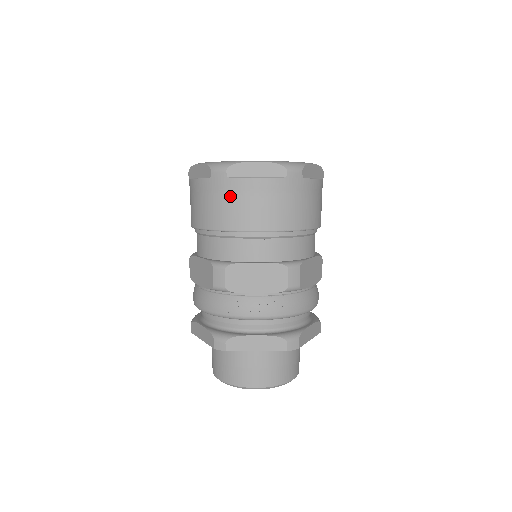
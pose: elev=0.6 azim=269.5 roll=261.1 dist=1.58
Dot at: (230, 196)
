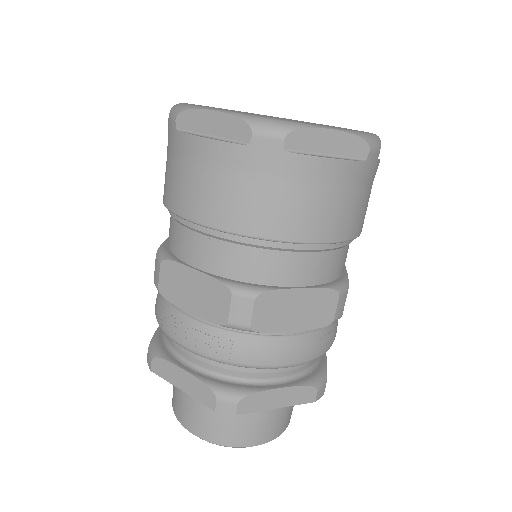
Dot at: (176, 159)
